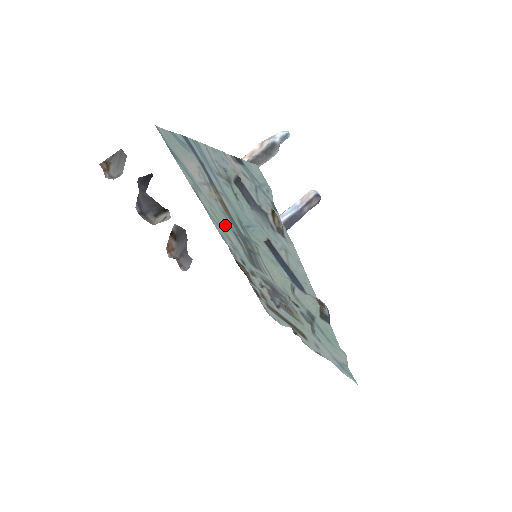
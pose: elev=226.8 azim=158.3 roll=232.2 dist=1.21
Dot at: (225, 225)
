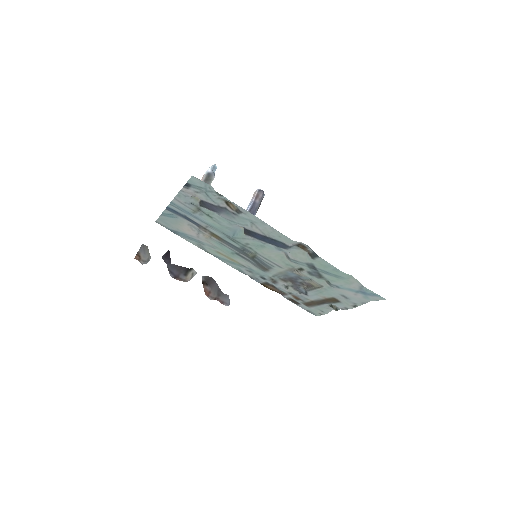
Dot at: (230, 255)
